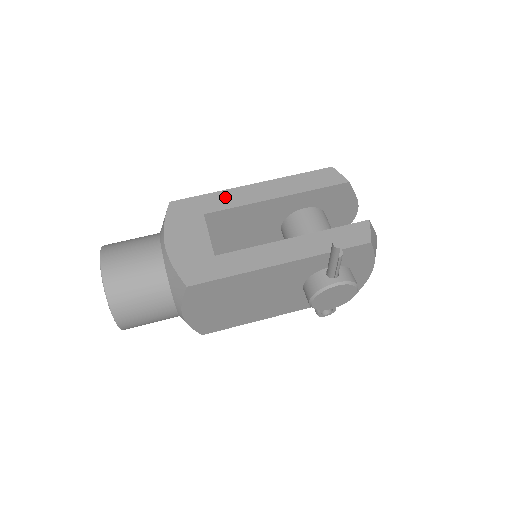
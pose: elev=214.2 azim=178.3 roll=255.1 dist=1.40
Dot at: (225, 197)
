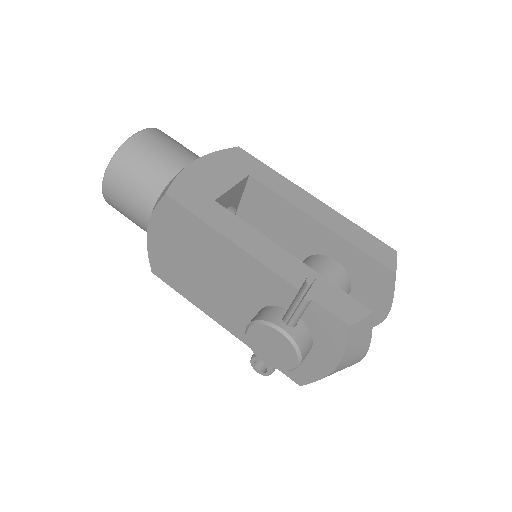
Dot at: (281, 182)
